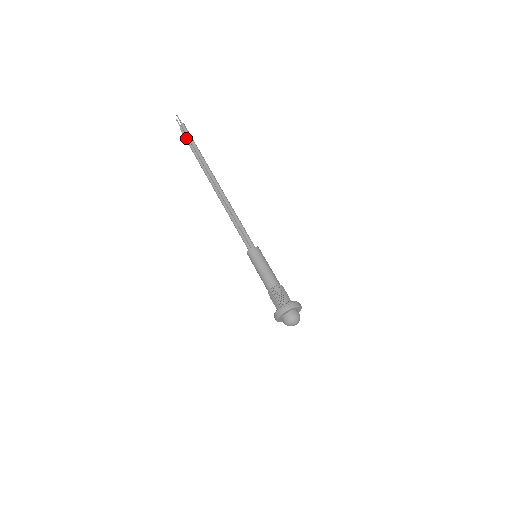
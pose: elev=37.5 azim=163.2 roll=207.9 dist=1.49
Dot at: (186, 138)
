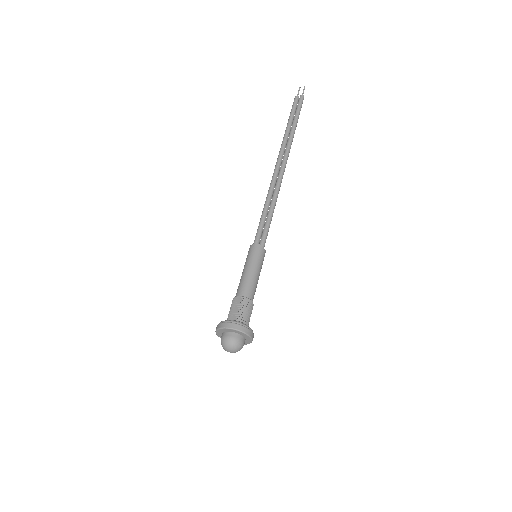
Dot at: (294, 108)
